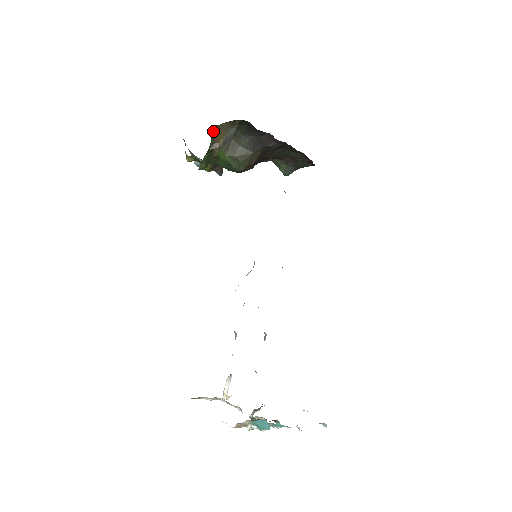
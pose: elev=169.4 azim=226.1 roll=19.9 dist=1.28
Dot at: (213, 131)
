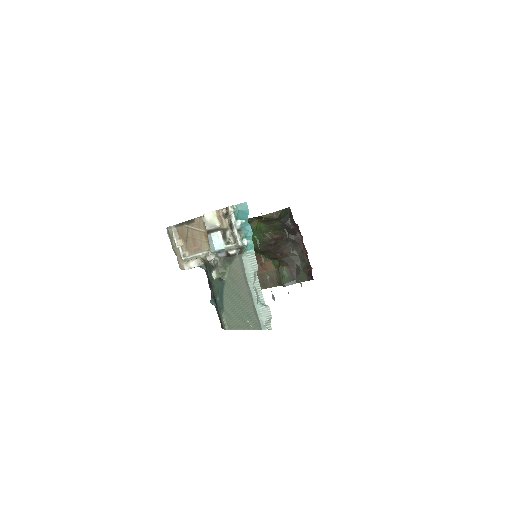
Dot at: (260, 216)
